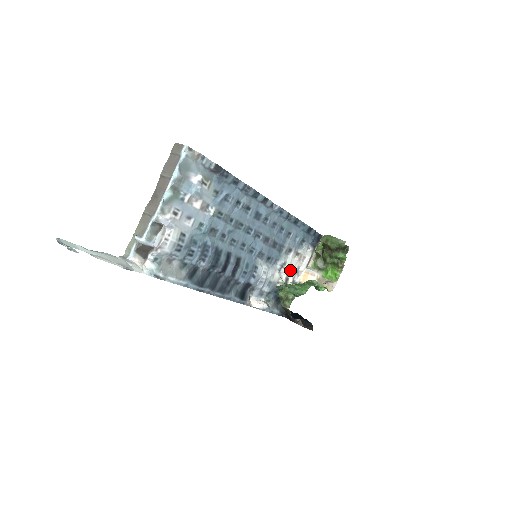
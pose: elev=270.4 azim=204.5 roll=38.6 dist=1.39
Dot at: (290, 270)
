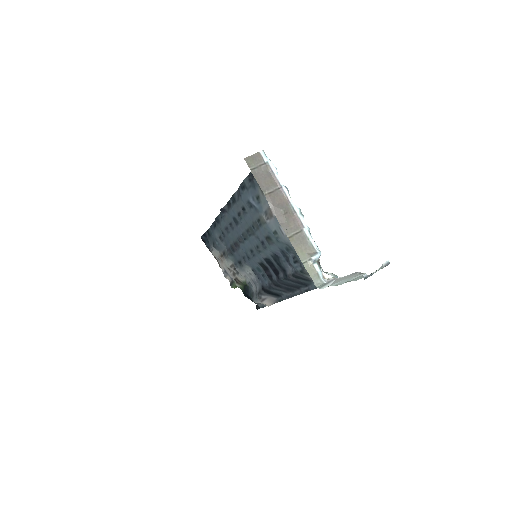
Dot at: (231, 271)
